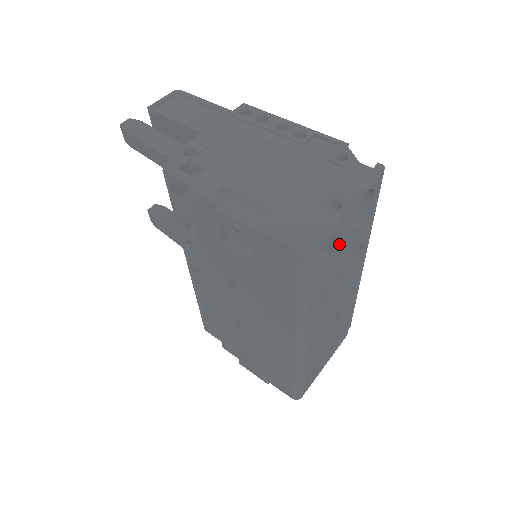
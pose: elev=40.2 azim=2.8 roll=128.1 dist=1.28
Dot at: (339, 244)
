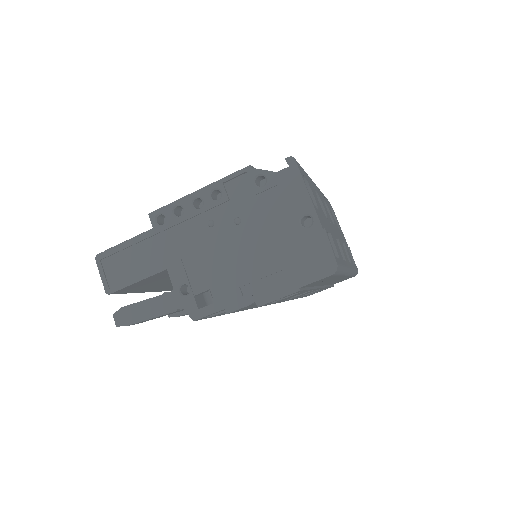
Dot at: (325, 226)
